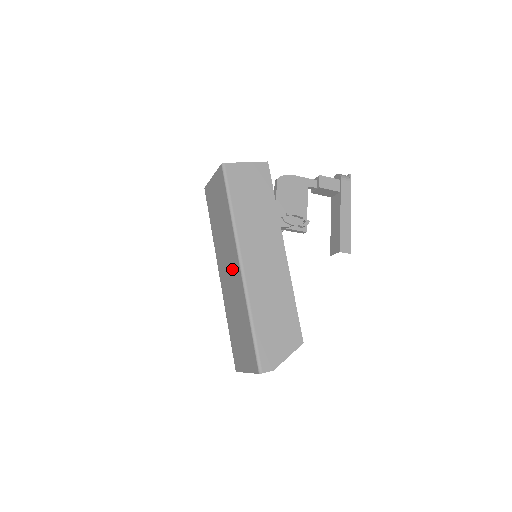
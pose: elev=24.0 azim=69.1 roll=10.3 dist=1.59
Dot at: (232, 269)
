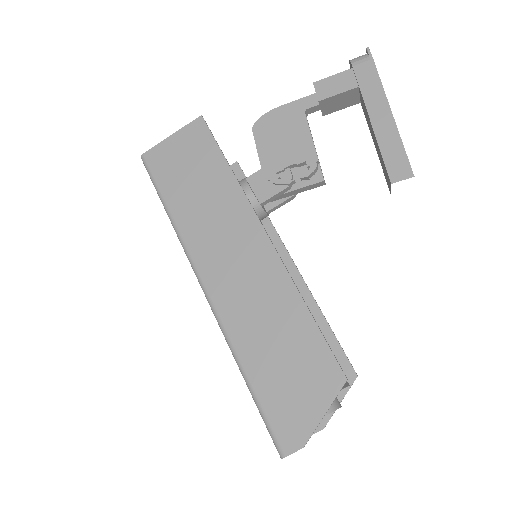
Dot at: occluded
